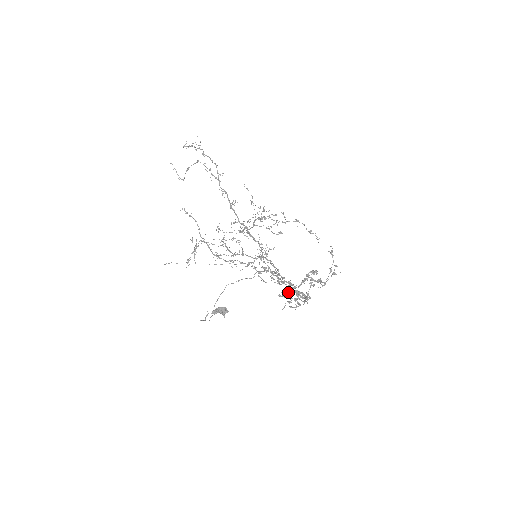
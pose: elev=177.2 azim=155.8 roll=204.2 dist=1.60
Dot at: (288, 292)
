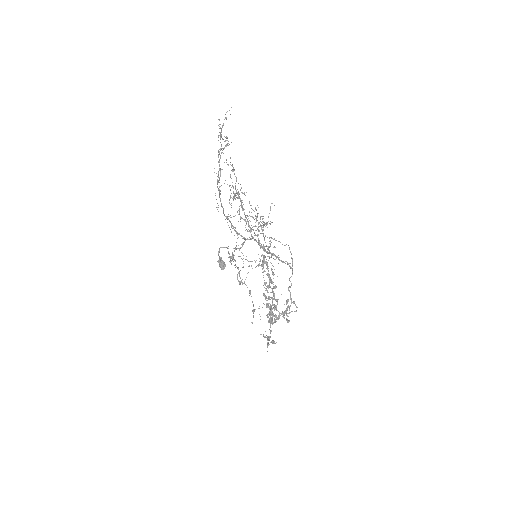
Dot at: occluded
